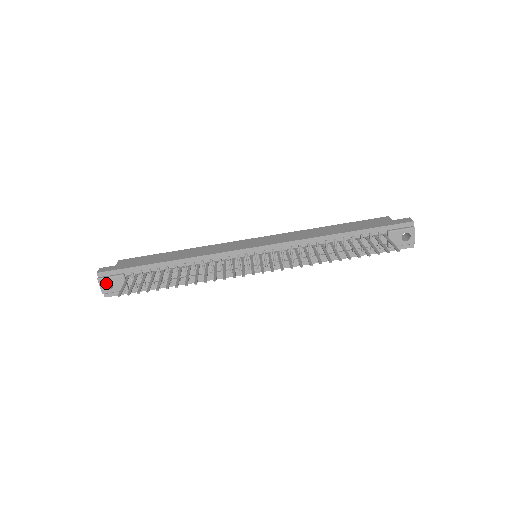
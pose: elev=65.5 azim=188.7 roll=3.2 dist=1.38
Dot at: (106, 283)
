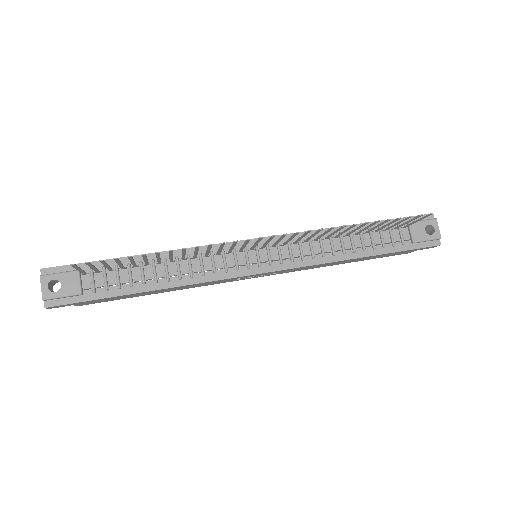
Dot at: (50, 289)
